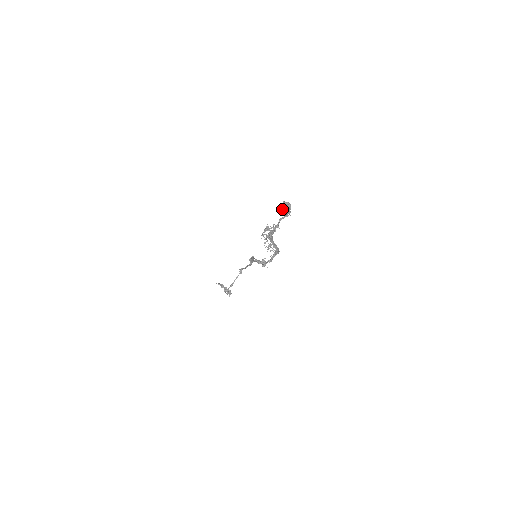
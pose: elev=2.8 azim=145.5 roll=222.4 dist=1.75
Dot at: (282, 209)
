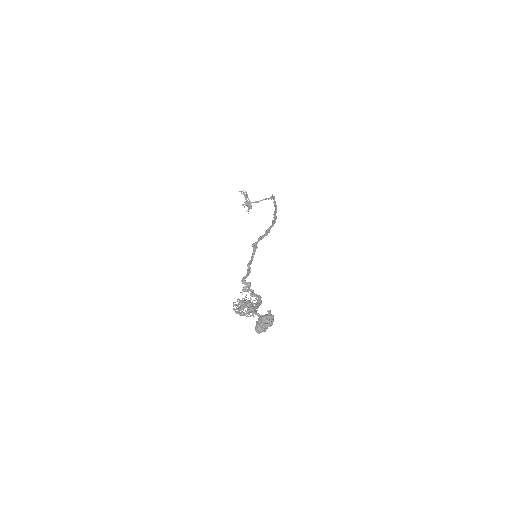
Dot at: (258, 321)
